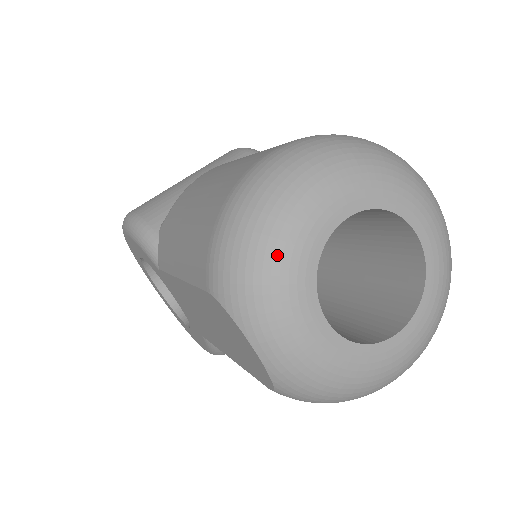
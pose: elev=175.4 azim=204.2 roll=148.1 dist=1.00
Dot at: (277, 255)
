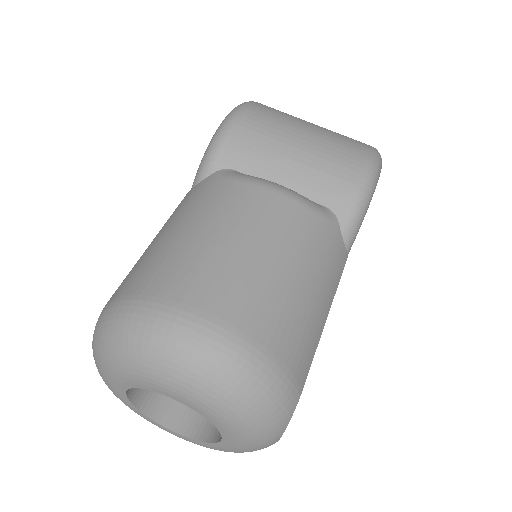
Dot at: (118, 363)
